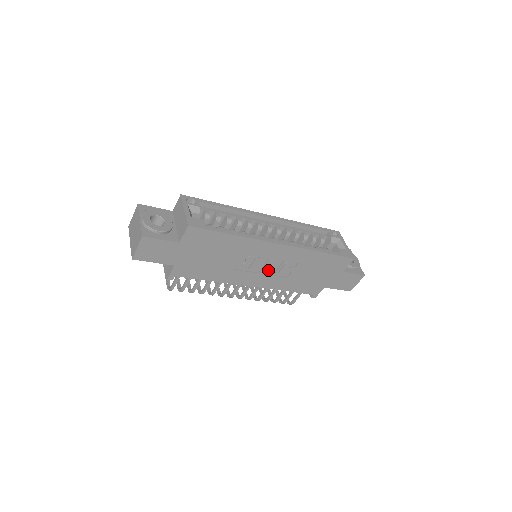
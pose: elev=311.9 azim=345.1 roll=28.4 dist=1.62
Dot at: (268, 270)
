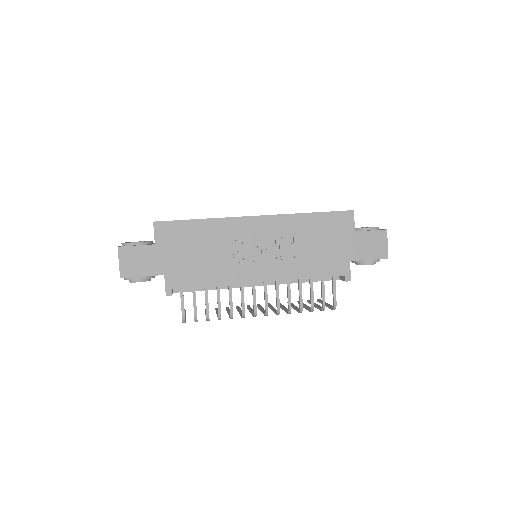
Dot at: (266, 254)
